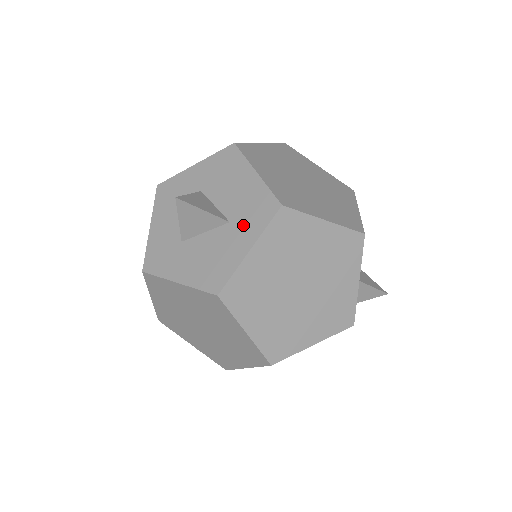
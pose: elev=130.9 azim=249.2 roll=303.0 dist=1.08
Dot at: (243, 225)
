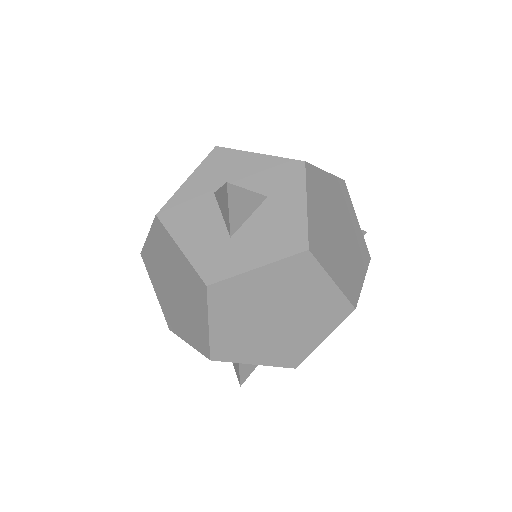
Dot at: (283, 191)
